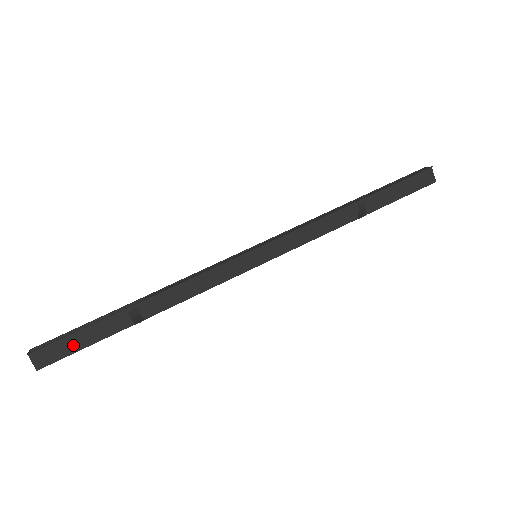
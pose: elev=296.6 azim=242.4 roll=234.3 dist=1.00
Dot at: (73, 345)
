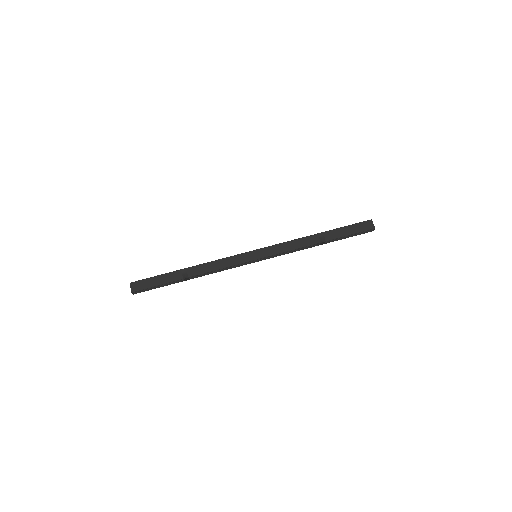
Dot at: (151, 283)
